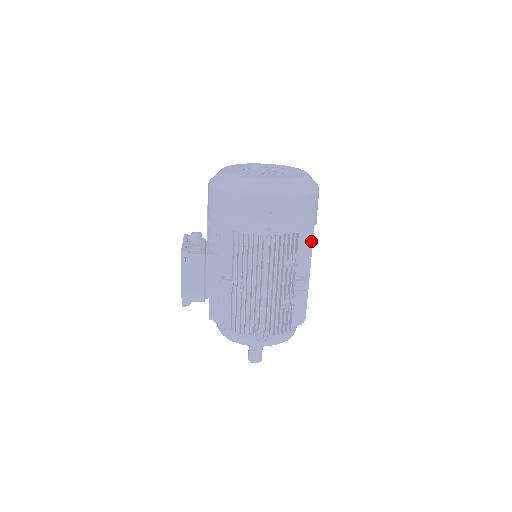
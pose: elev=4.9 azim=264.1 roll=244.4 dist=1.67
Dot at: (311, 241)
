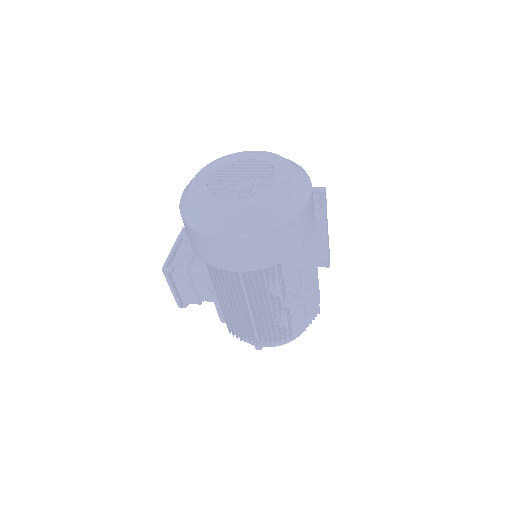
Dot at: (303, 259)
